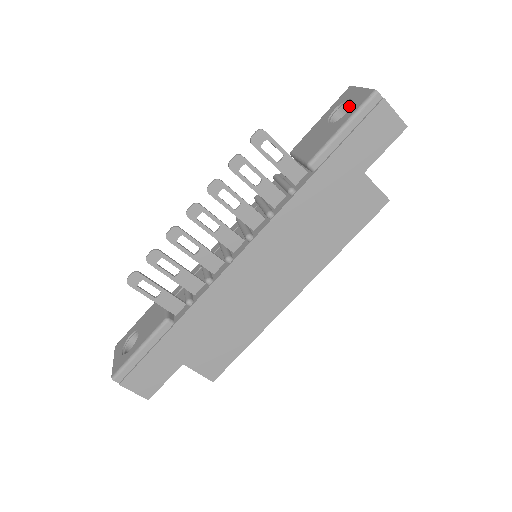
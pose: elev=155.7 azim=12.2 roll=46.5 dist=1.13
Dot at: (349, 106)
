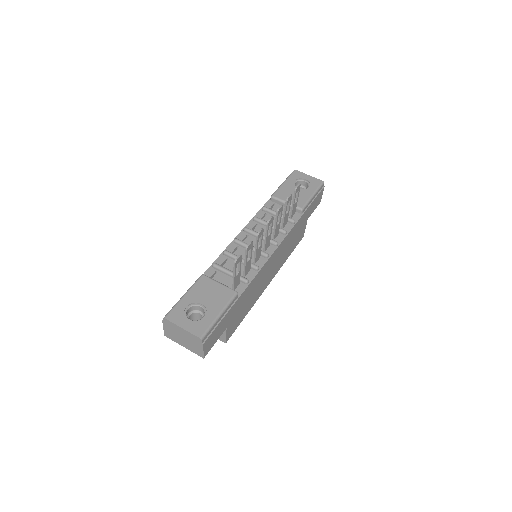
Dot at: (302, 182)
